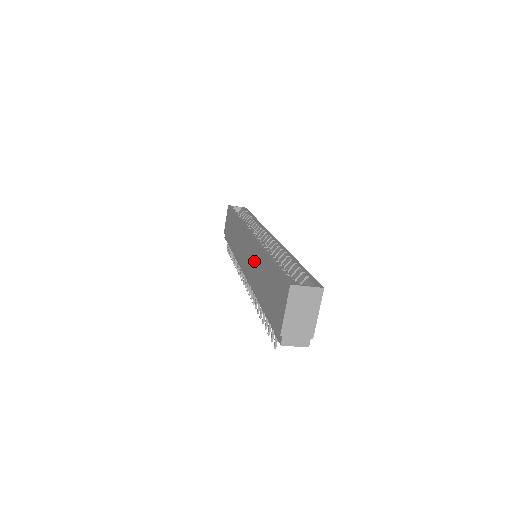
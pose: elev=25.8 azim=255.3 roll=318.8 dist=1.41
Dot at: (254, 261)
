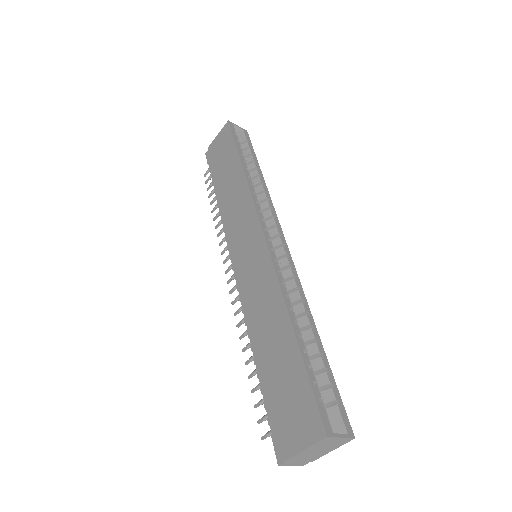
Dot at: (262, 292)
